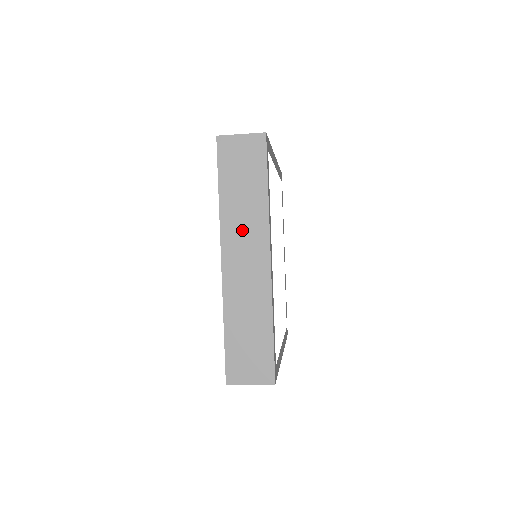
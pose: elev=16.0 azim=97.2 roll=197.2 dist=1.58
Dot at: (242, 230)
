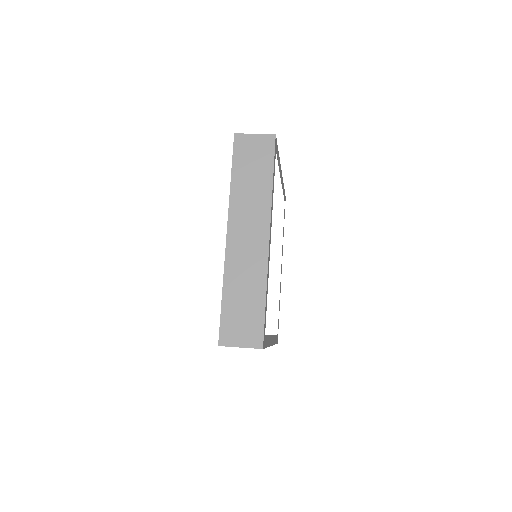
Dot at: occluded
